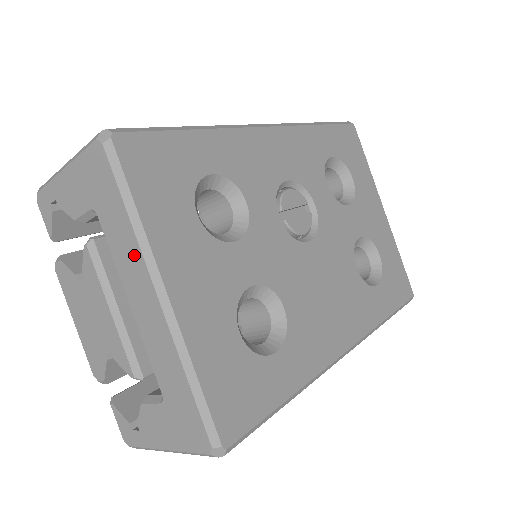
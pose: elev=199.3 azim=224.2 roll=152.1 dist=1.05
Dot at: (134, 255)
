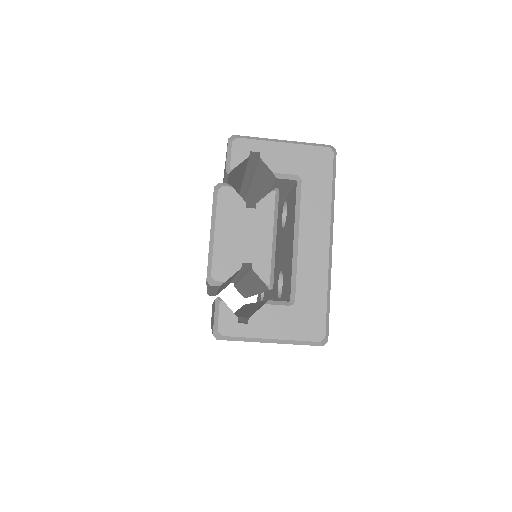
Dot at: (323, 214)
